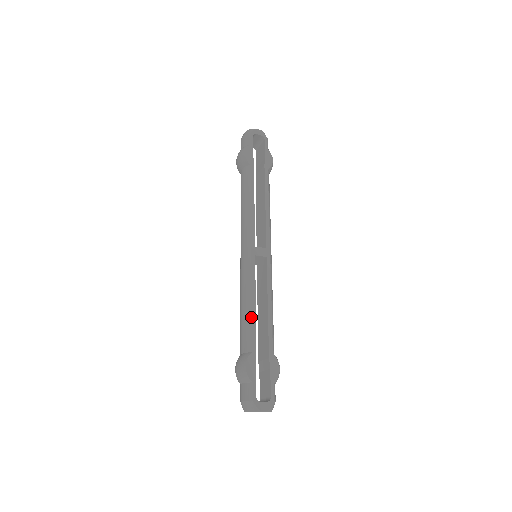
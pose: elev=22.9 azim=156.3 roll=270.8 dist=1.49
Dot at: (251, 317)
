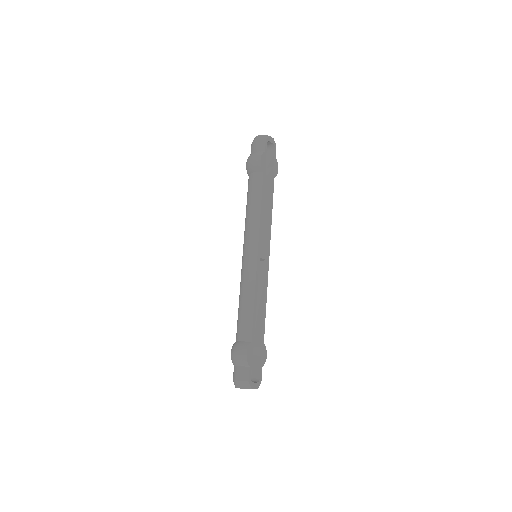
Dot at: (253, 312)
